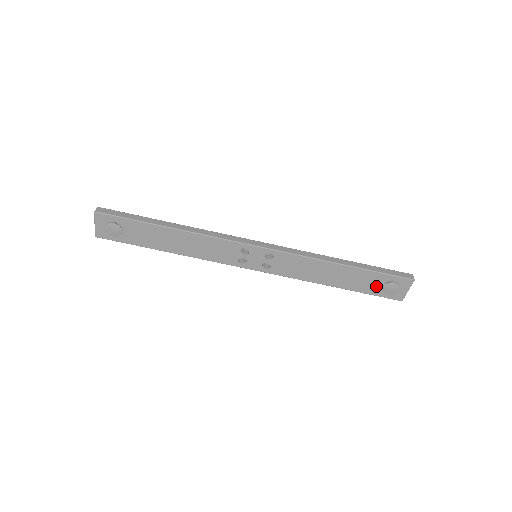
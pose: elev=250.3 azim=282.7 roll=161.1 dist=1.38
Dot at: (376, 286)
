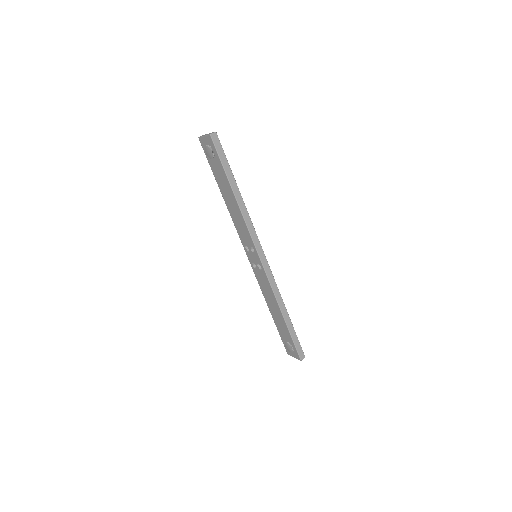
Dot at: (285, 337)
